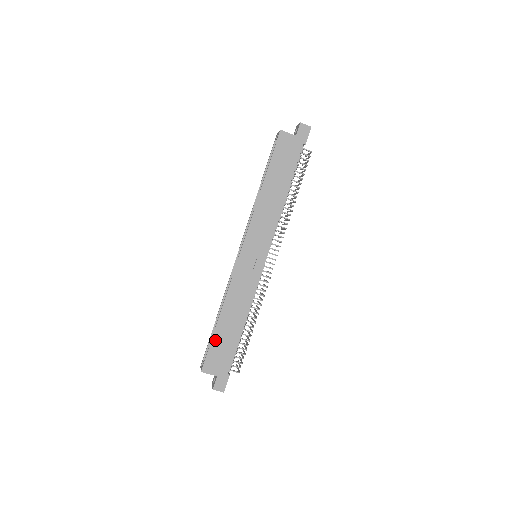
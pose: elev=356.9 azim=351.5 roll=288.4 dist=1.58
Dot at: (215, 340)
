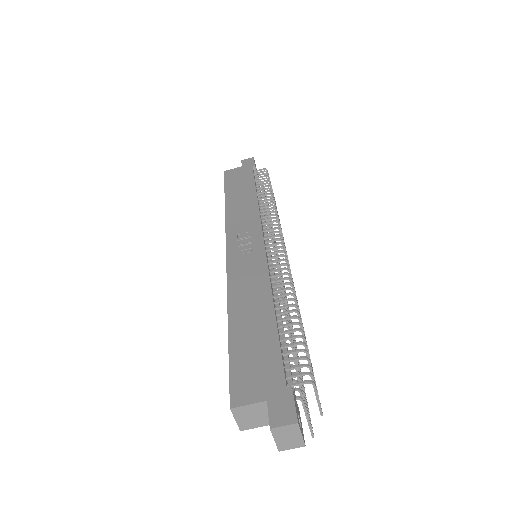
Dot at: (235, 349)
